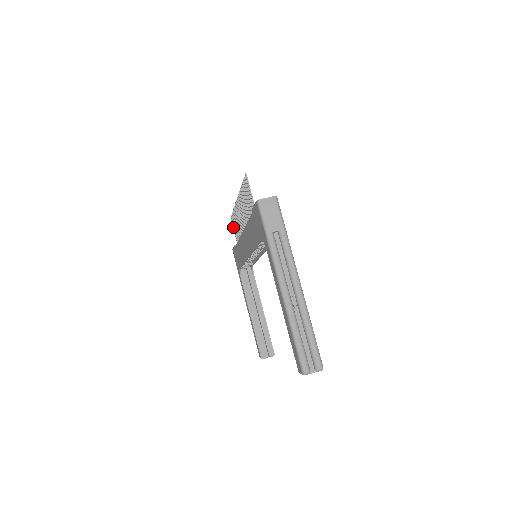
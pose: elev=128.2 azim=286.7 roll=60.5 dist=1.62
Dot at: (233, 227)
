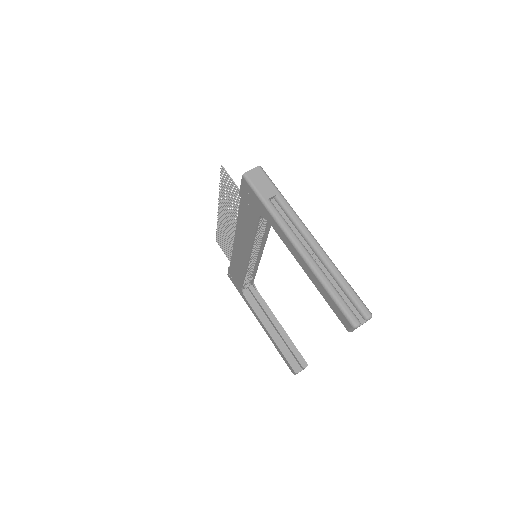
Dot at: occluded
